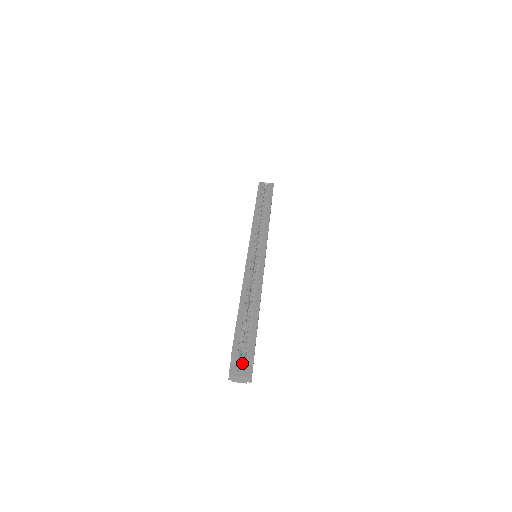
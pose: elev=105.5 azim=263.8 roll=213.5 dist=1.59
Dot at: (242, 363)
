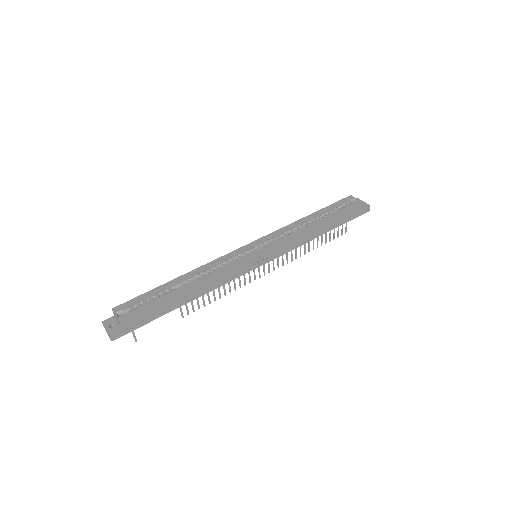
Dot at: (118, 321)
